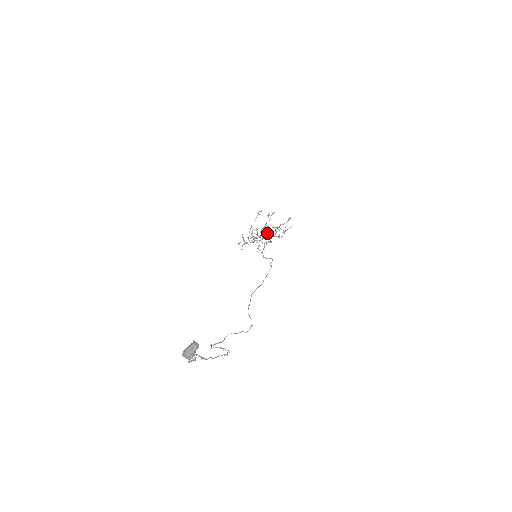
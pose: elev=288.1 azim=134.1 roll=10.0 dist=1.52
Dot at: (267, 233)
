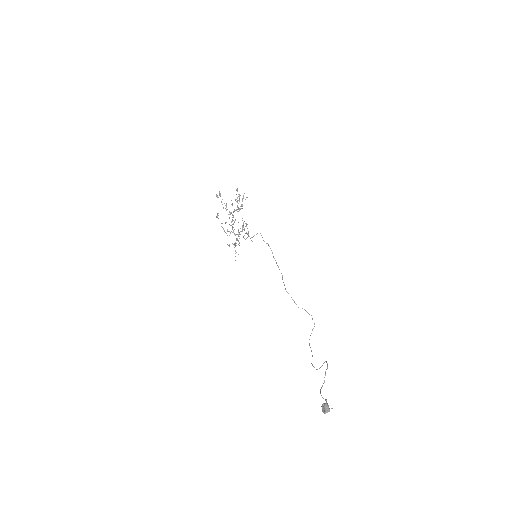
Dot at: occluded
